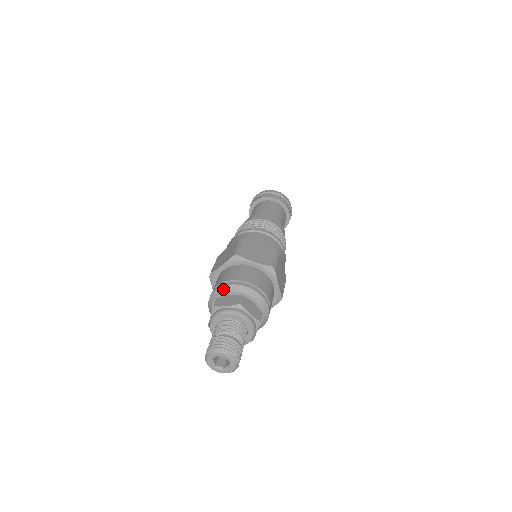
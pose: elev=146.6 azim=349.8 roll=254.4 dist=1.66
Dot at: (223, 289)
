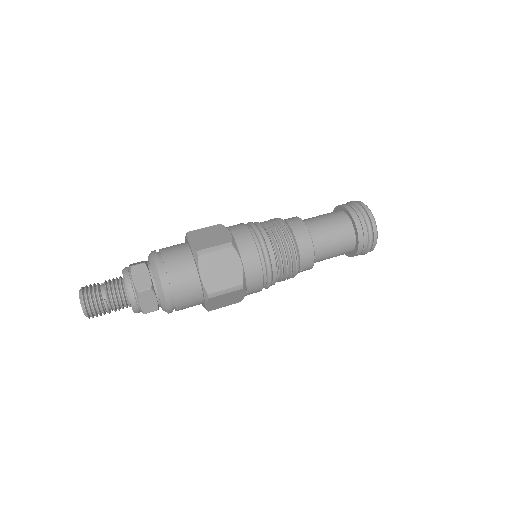
Dot at: occluded
